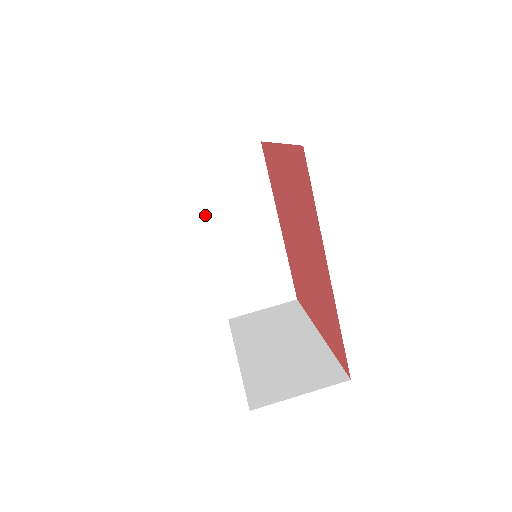
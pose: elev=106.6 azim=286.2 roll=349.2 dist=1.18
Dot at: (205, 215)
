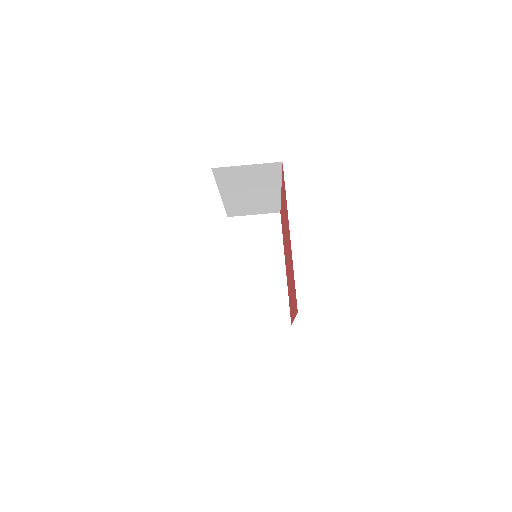
Dot at: (223, 187)
